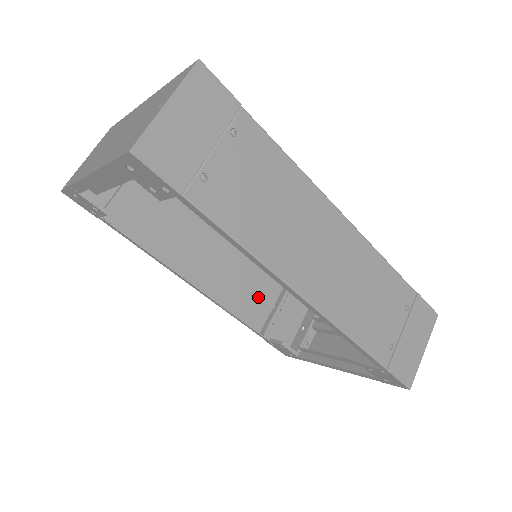
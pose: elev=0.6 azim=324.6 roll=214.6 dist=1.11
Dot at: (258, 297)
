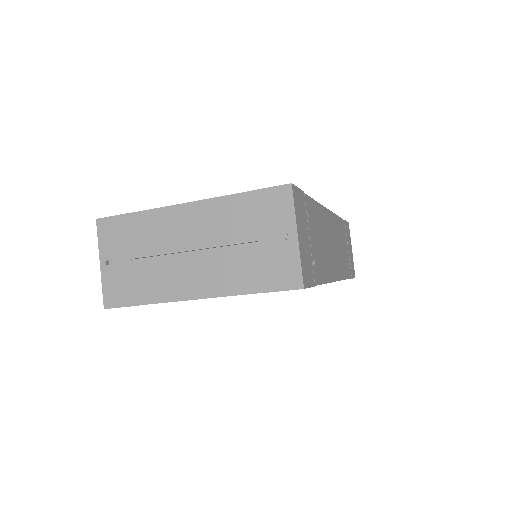
Dot at: occluded
